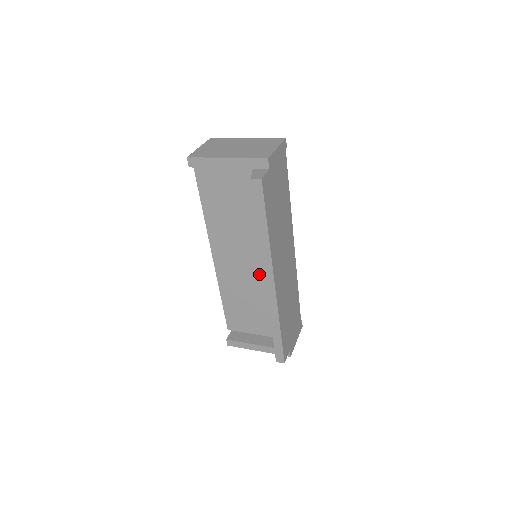
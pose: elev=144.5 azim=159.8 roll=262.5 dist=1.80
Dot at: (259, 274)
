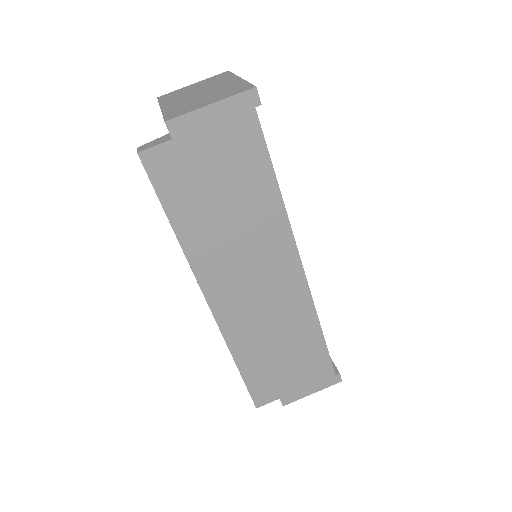
Dot at: occluded
